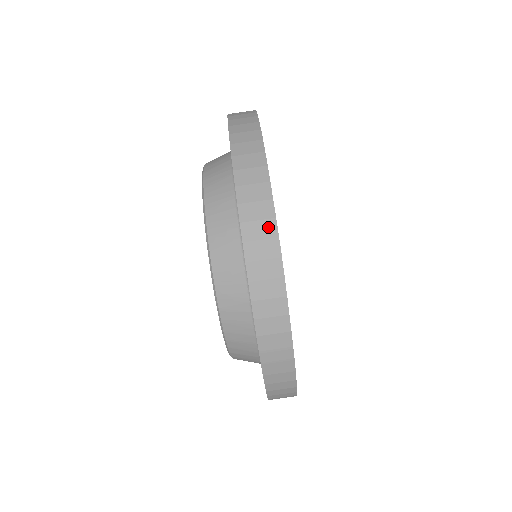
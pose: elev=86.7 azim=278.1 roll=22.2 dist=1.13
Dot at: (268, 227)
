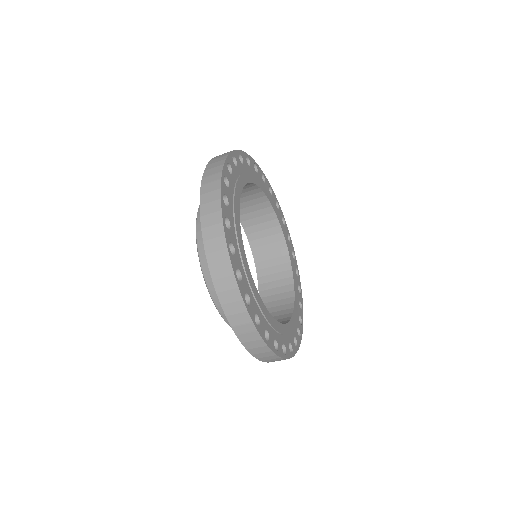
Dot at: occluded
